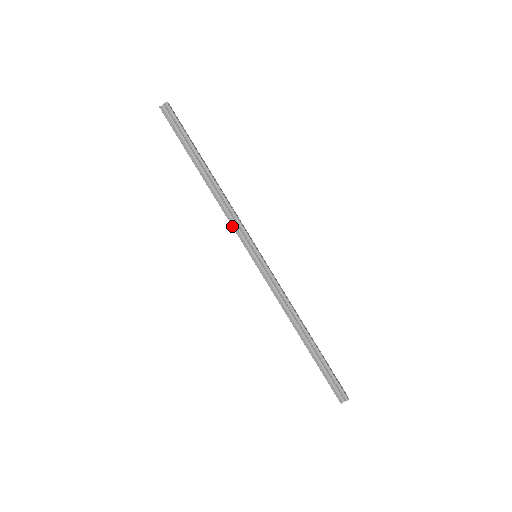
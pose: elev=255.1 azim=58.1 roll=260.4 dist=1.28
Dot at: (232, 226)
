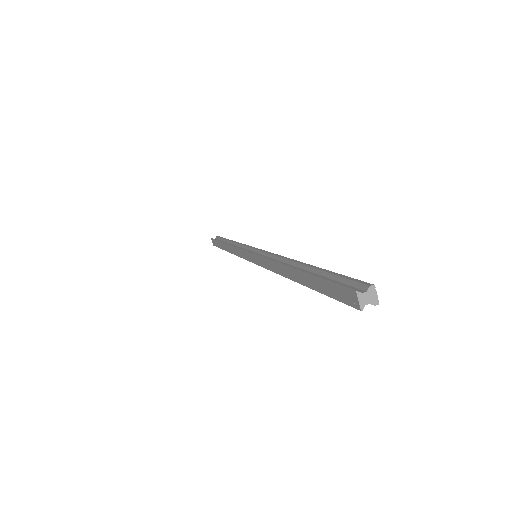
Dot at: (238, 248)
